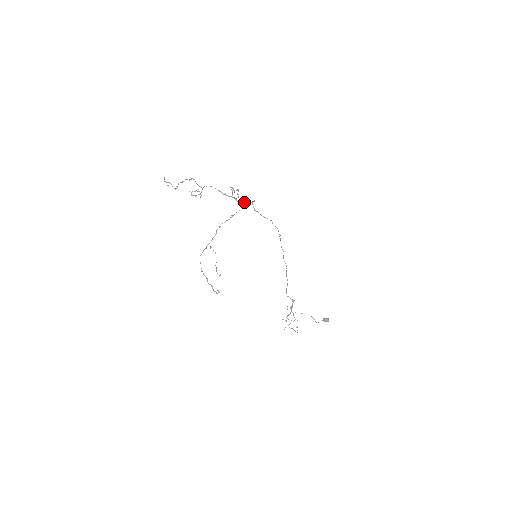
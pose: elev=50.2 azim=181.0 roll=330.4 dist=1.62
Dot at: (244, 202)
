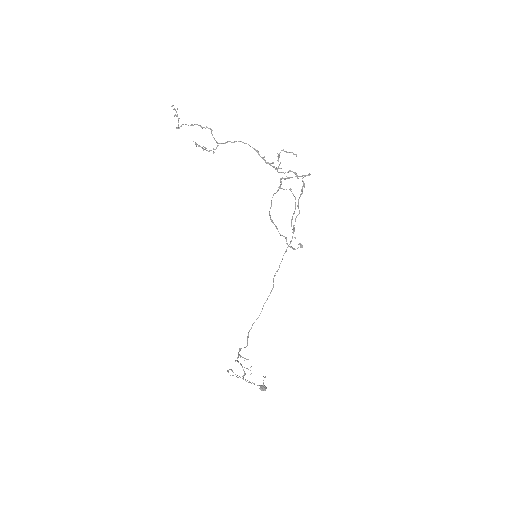
Dot at: (294, 172)
